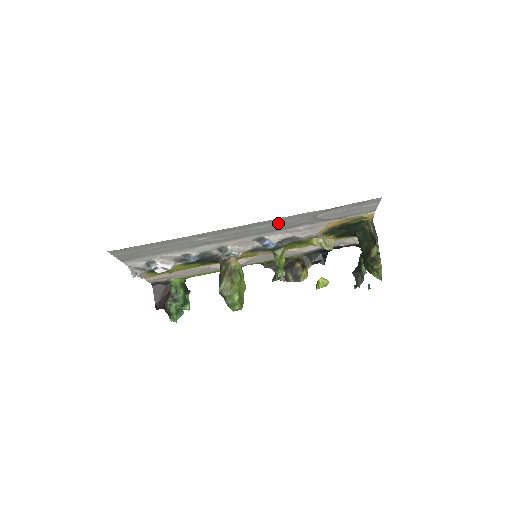
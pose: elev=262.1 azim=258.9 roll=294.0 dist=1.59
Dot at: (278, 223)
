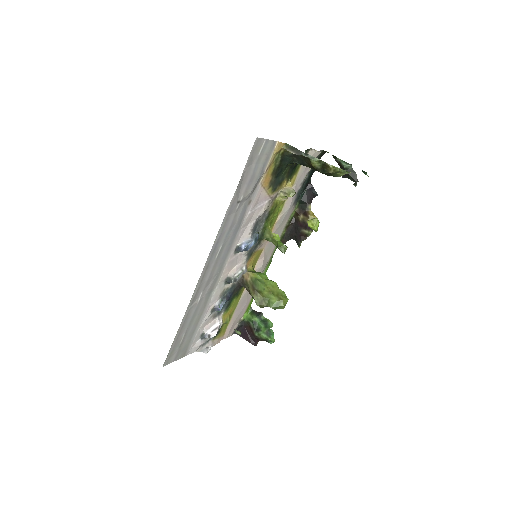
Dot at: (225, 235)
